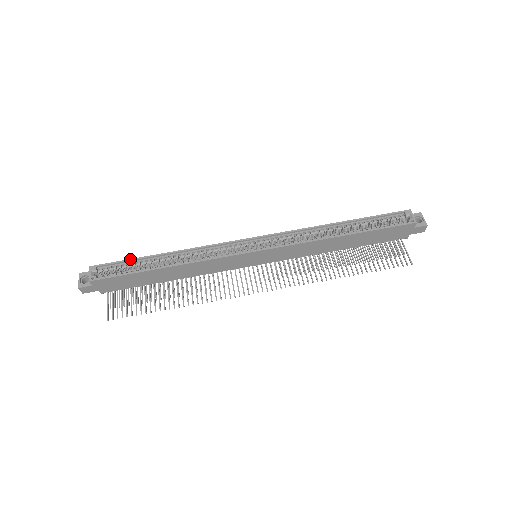
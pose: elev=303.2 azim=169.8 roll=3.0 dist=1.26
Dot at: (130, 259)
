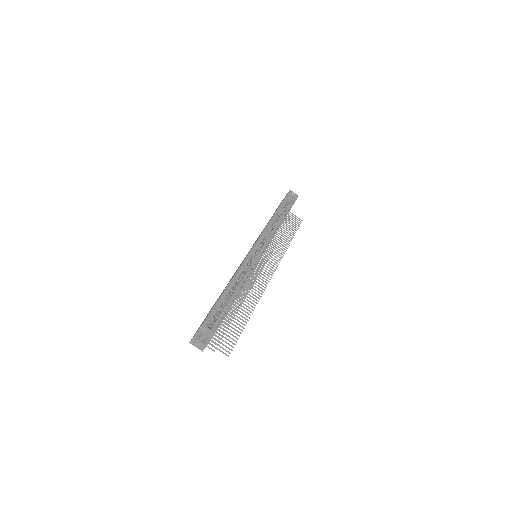
Dot at: (217, 301)
